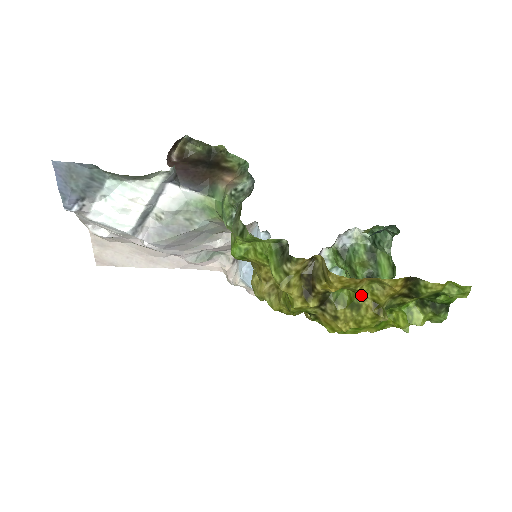
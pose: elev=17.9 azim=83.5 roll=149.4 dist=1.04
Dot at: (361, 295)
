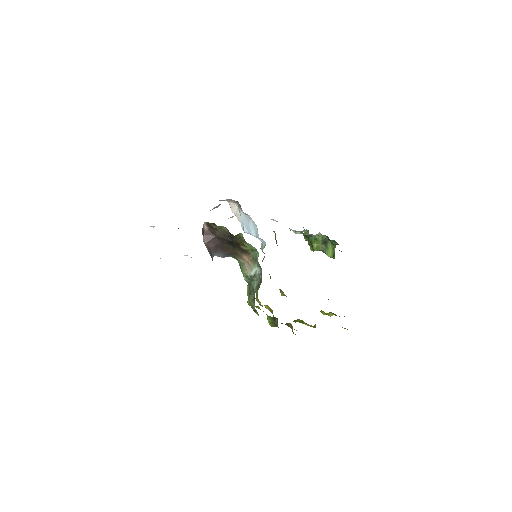
Dot at: occluded
